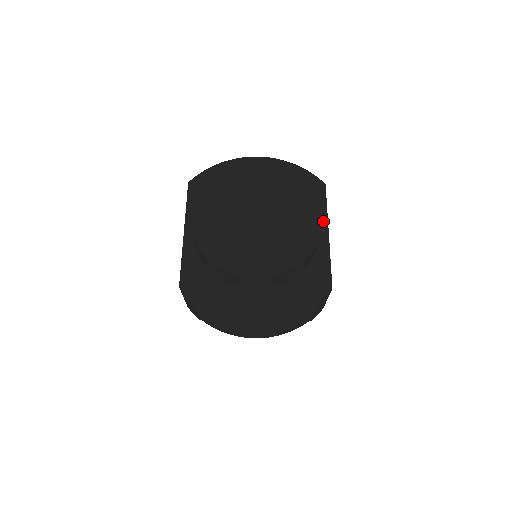
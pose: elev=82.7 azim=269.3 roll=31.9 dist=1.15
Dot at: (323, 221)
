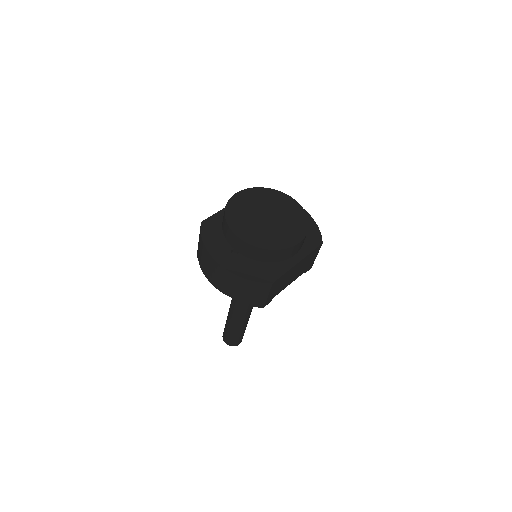
Dot at: (297, 244)
